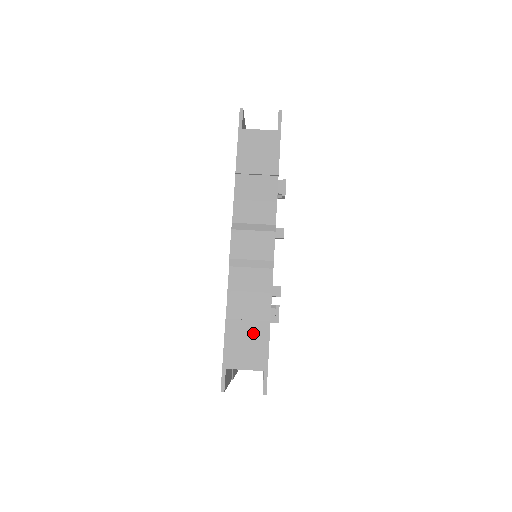
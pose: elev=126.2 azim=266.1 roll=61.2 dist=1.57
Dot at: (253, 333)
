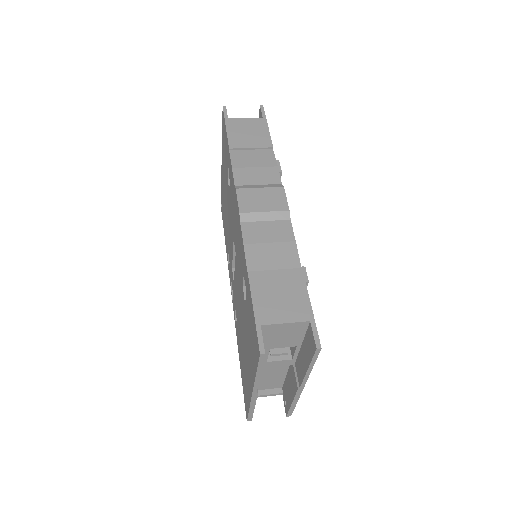
Dot at: (285, 282)
